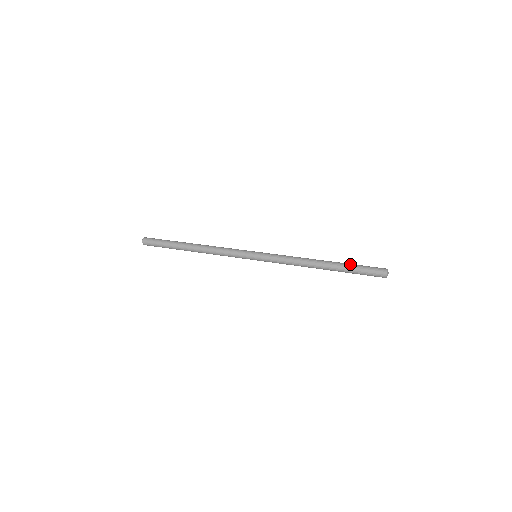
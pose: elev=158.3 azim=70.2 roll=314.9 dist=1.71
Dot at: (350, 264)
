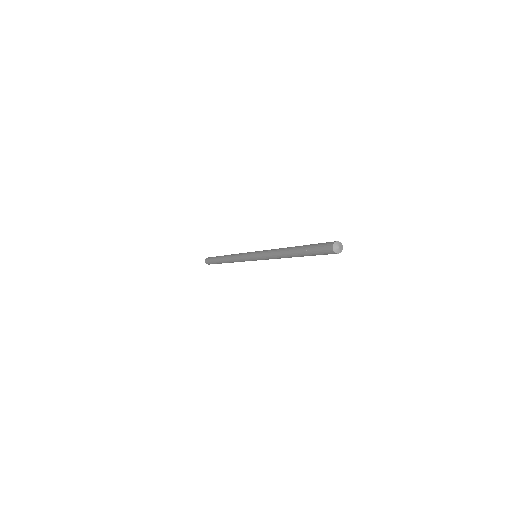
Dot at: (307, 246)
